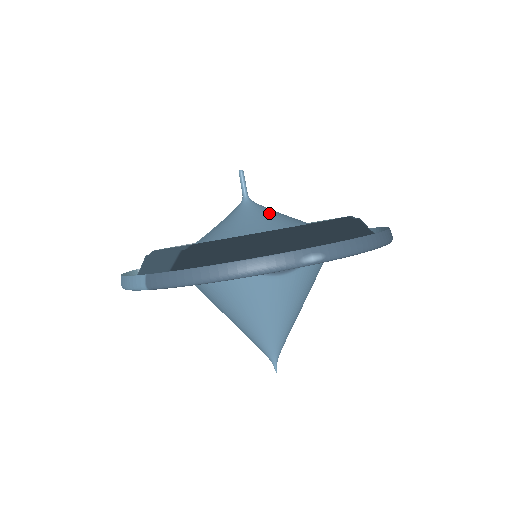
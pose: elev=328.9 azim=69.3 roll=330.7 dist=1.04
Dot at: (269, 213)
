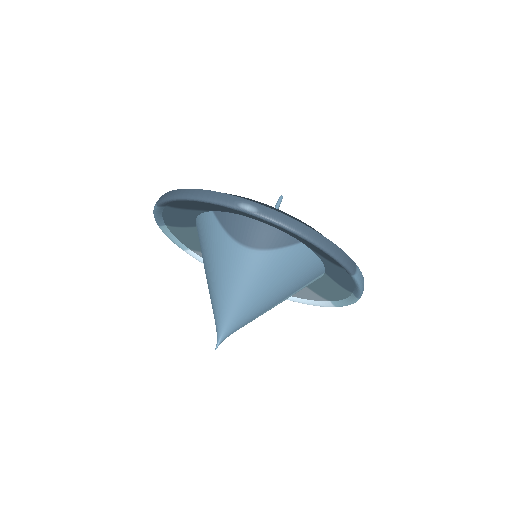
Dot at: occluded
